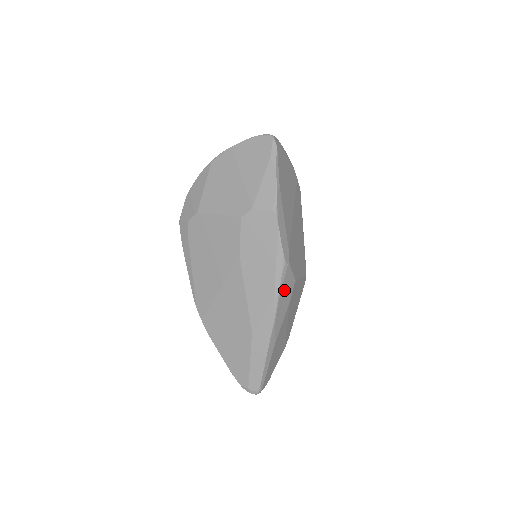
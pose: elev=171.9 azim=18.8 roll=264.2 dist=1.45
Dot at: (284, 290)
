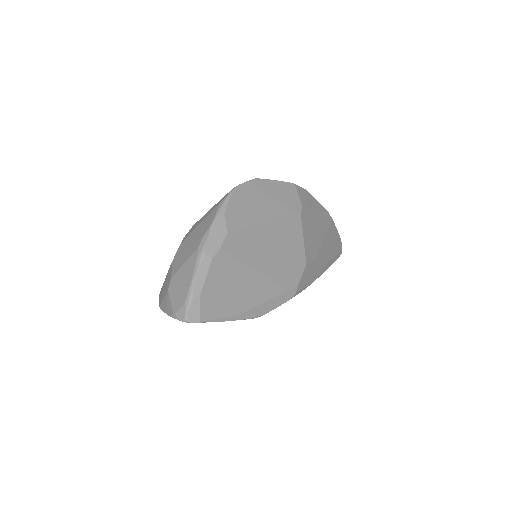
Dot at: (307, 280)
